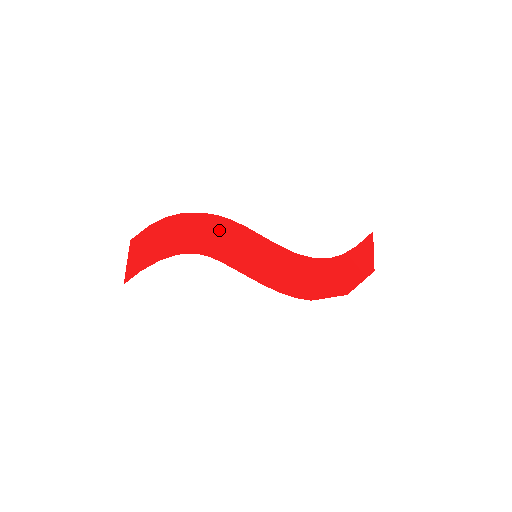
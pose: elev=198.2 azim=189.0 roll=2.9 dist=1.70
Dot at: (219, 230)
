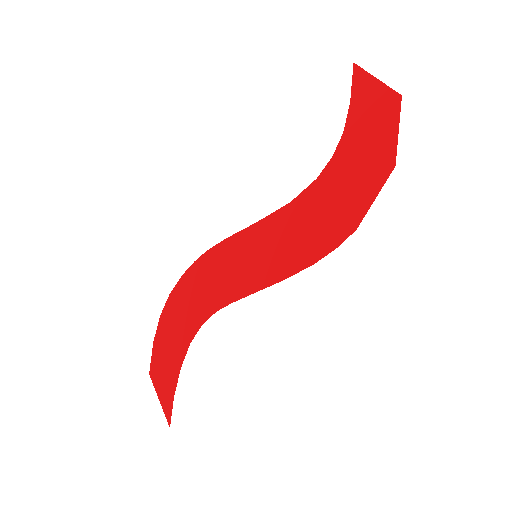
Dot at: (206, 274)
